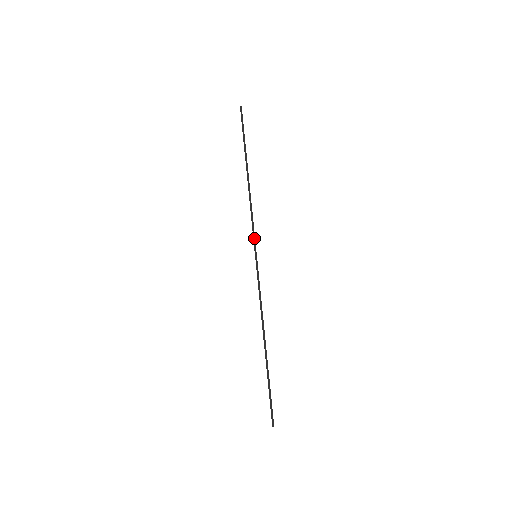
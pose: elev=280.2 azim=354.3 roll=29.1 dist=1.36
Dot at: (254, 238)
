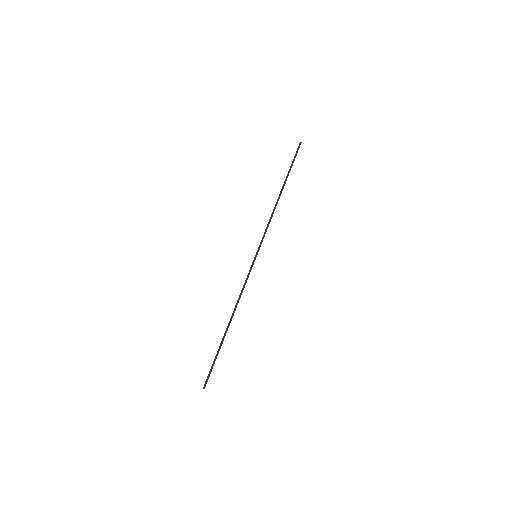
Dot at: (261, 242)
